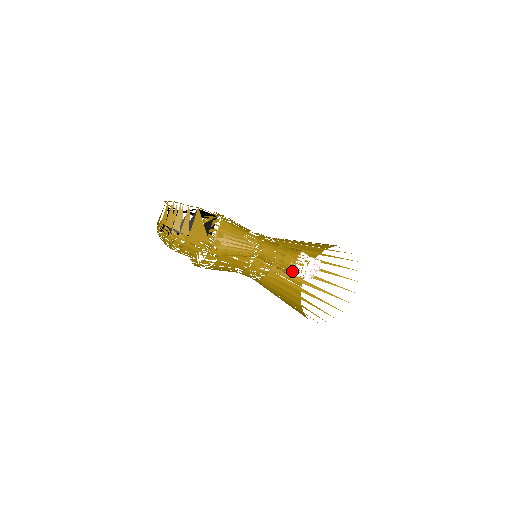
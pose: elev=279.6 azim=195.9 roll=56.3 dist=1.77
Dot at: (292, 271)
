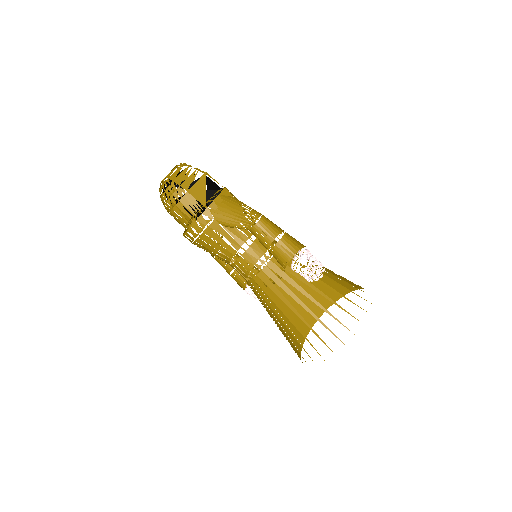
Dot at: (287, 258)
